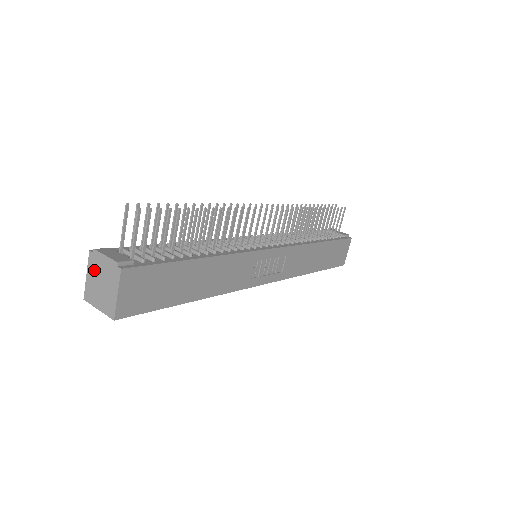
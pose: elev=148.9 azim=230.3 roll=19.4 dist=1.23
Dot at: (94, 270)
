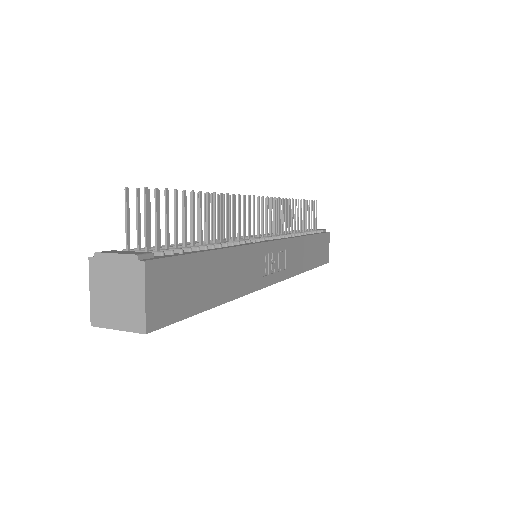
Dot at: (101, 280)
